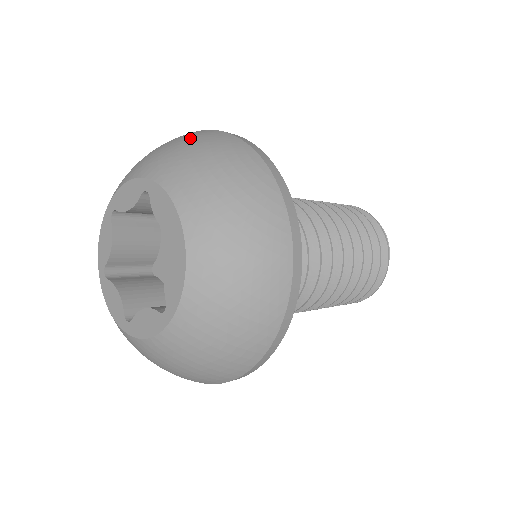
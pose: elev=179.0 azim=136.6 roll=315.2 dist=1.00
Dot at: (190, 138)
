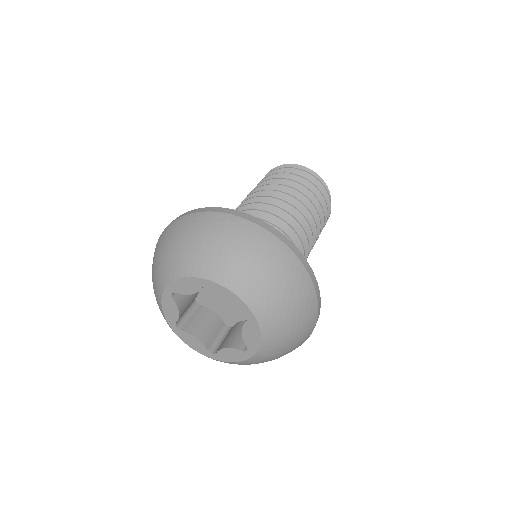
Dot at: (293, 287)
